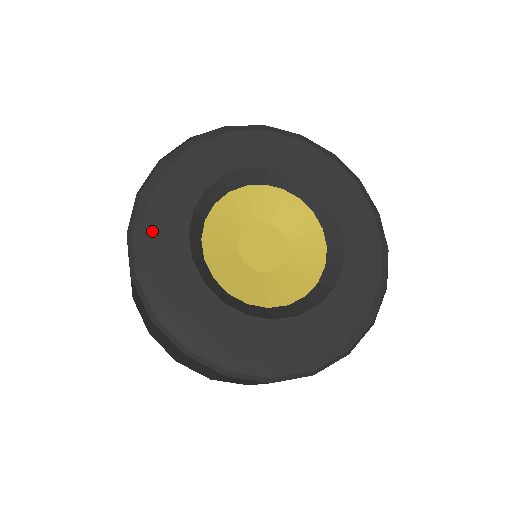
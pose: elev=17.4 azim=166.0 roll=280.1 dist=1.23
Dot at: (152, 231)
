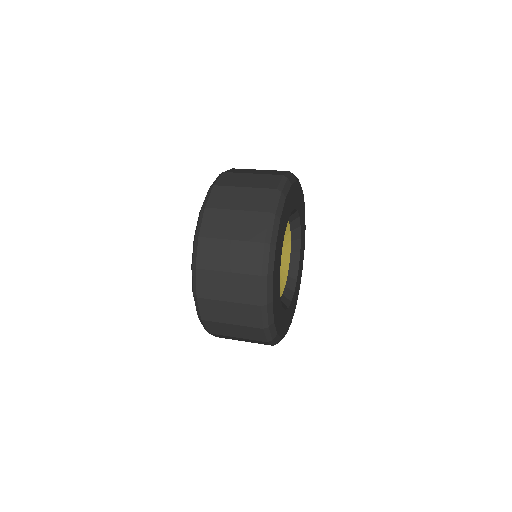
Dot at: (276, 317)
